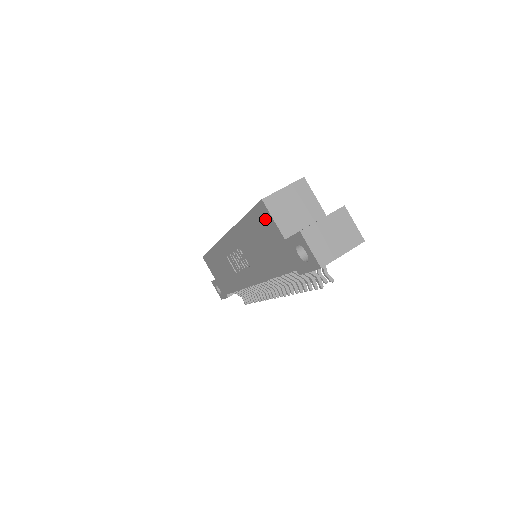
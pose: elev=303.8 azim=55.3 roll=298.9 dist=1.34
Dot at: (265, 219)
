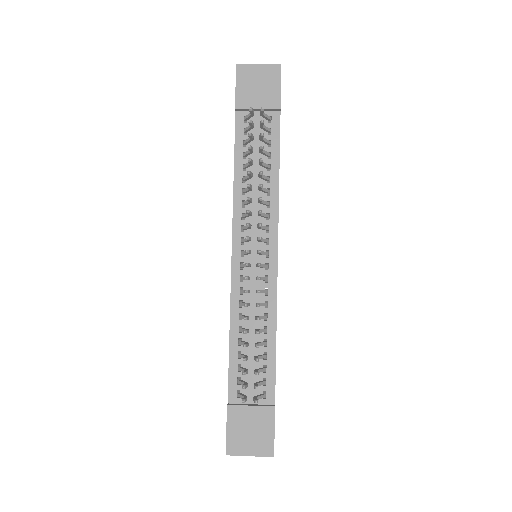
Dot at: occluded
